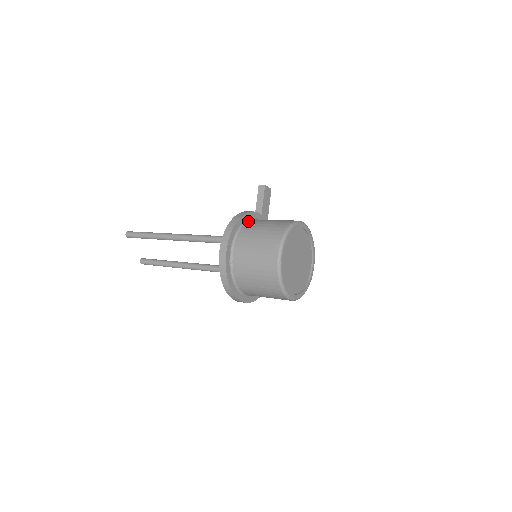
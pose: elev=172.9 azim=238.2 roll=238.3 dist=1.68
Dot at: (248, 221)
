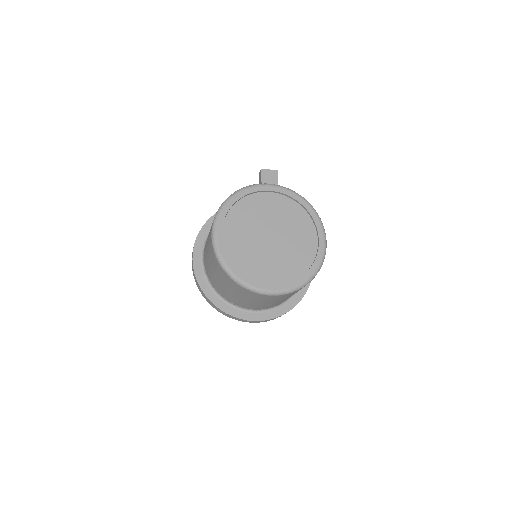
Dot at: occluded
